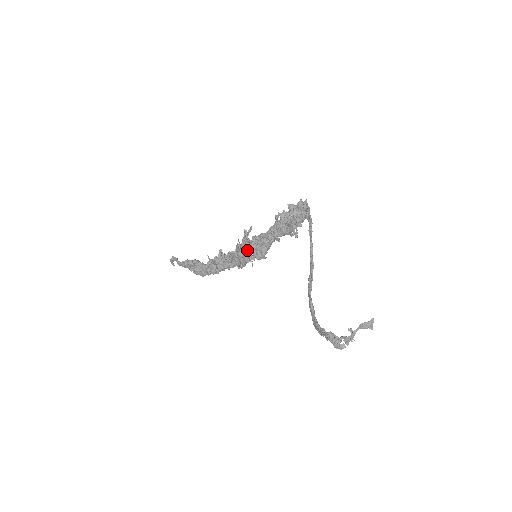
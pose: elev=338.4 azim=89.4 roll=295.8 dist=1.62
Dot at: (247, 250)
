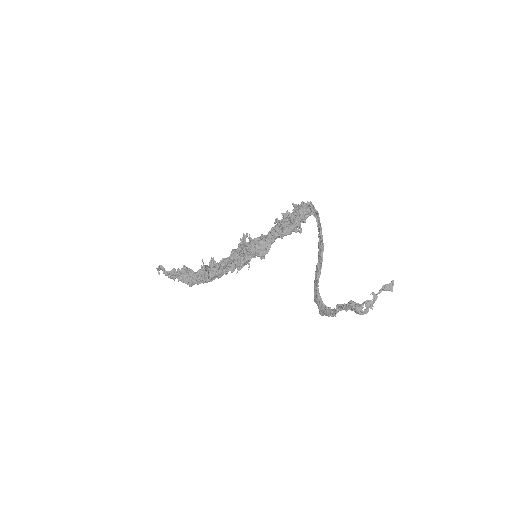
Dot at: (248, 250)
